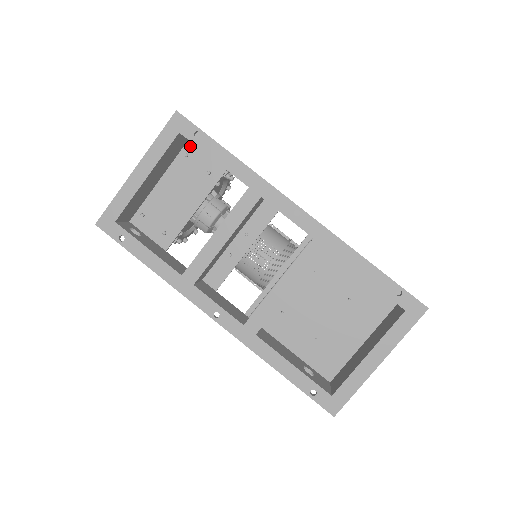
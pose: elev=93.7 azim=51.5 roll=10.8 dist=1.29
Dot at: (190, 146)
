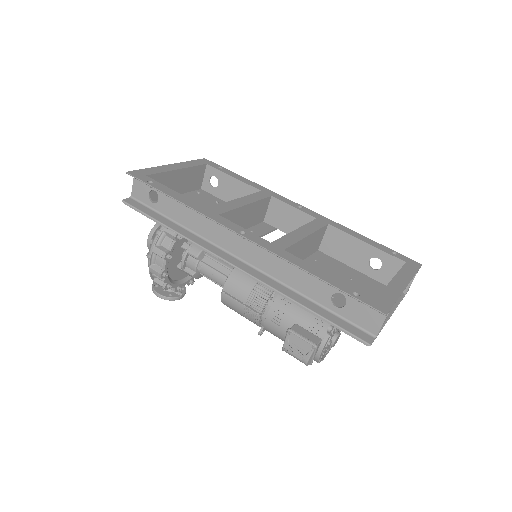
Dot at: (202, 191)
